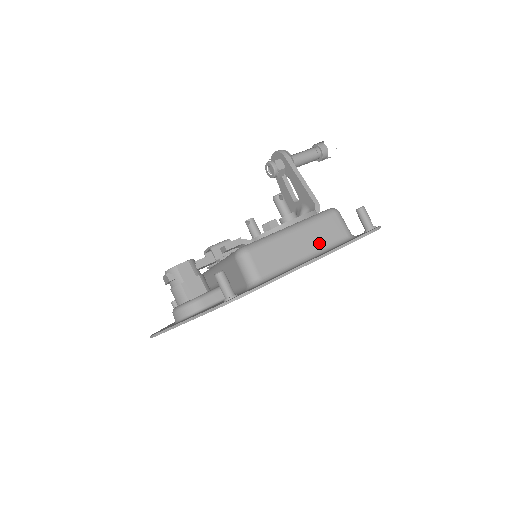
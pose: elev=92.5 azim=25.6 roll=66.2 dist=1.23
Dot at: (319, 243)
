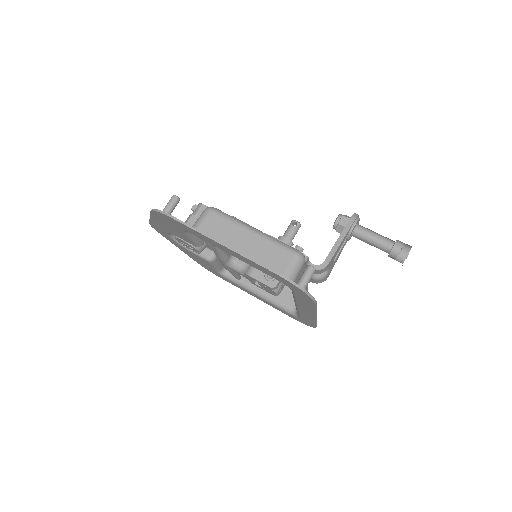
Dot at: (257, 256)
